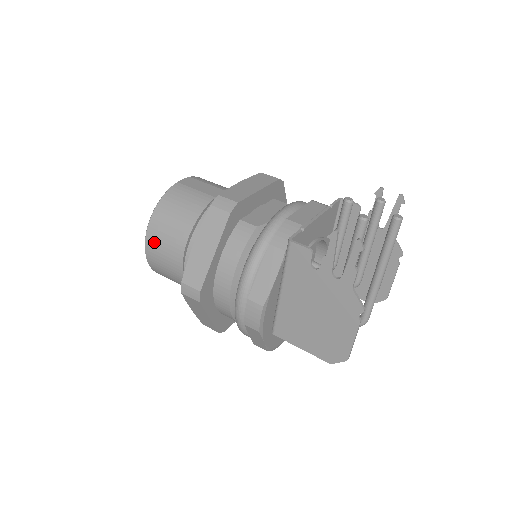
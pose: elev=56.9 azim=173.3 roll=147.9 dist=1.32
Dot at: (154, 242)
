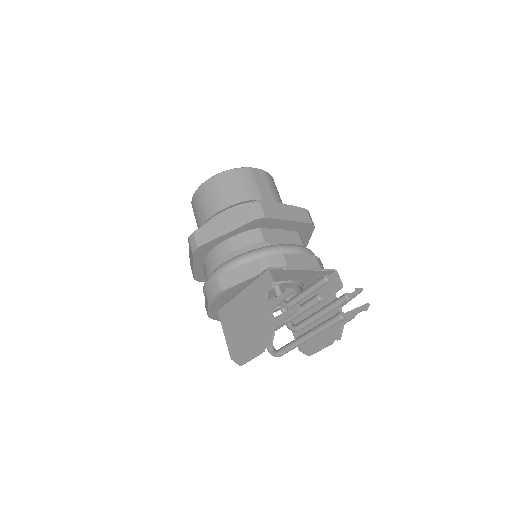
Dot at: (204, 192)
